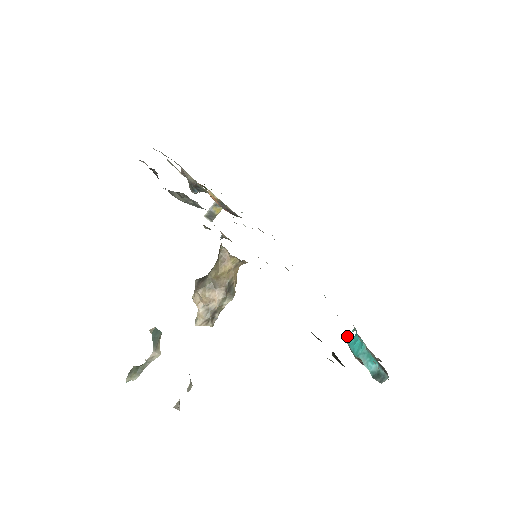
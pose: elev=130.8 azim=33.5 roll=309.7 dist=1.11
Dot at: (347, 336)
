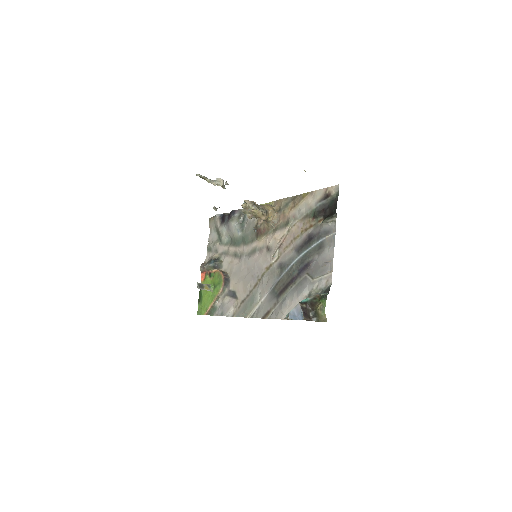
Dot at: (286, 318)
